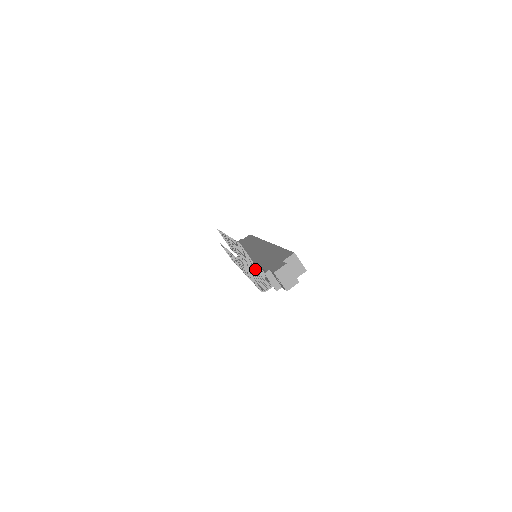
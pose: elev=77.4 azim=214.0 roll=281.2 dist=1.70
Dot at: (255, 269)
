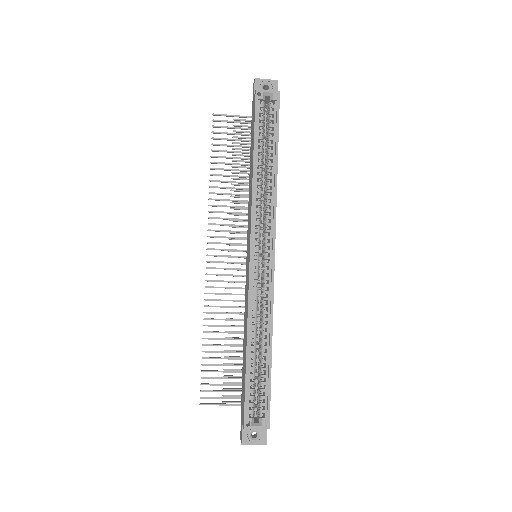
Dot at: (237, 385)
